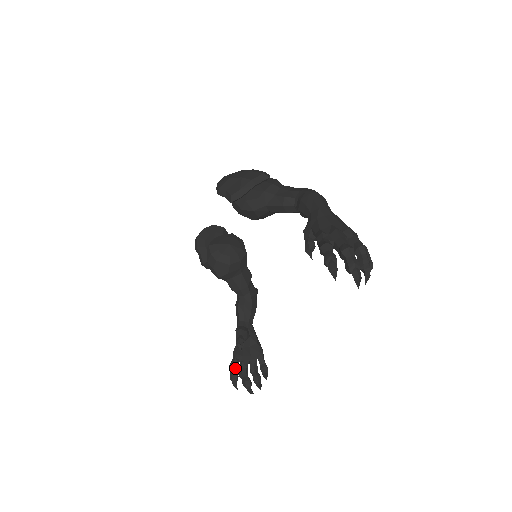
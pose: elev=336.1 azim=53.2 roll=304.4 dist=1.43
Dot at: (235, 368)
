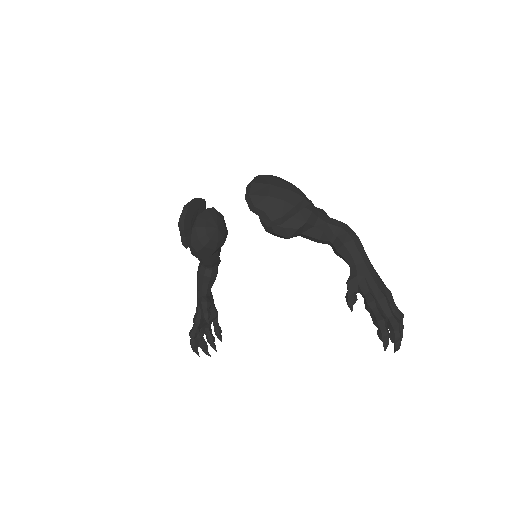
Dot at: (196, 336)
